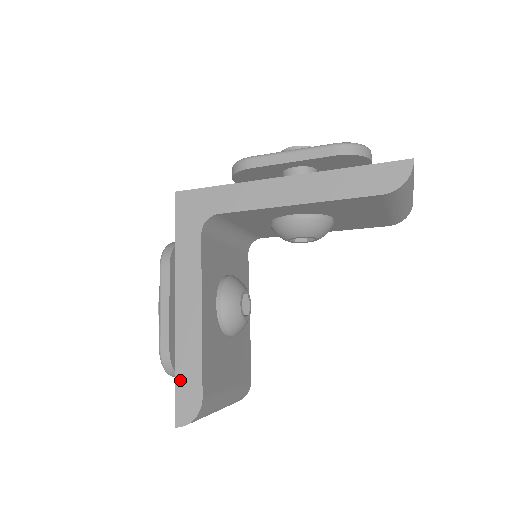
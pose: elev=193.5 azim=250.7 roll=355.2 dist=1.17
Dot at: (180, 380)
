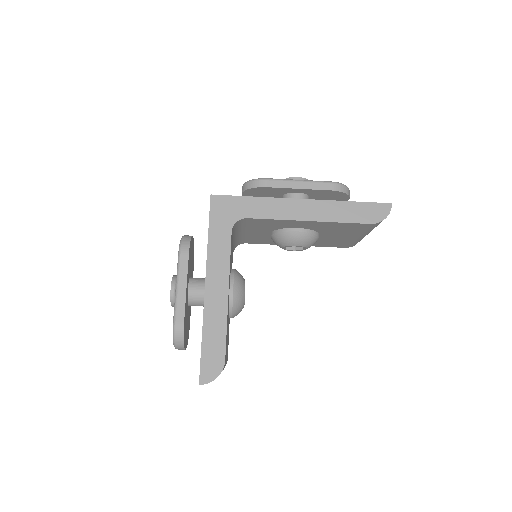
Dot at: (206, 346)
